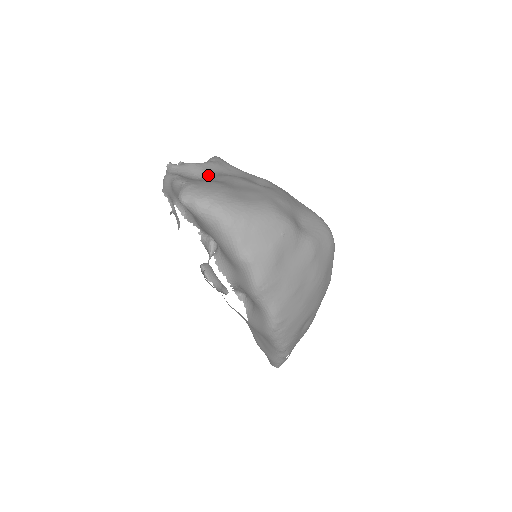
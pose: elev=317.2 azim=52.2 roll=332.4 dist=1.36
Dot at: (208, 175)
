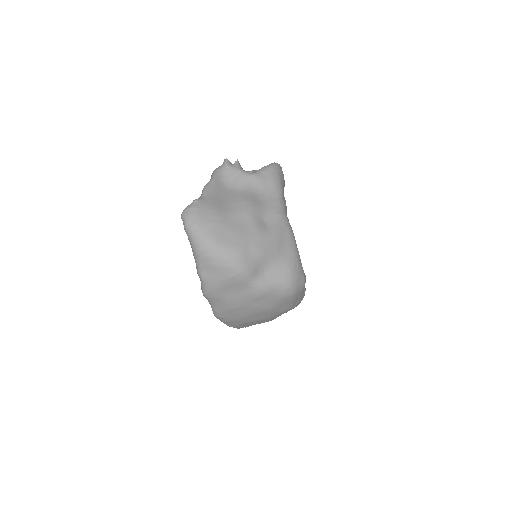
Dot at: (239, 189)
